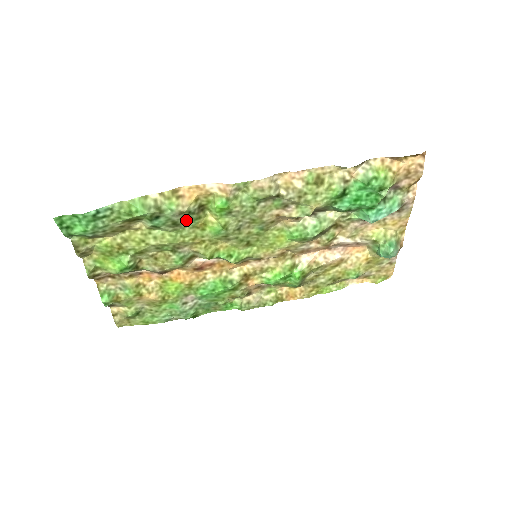
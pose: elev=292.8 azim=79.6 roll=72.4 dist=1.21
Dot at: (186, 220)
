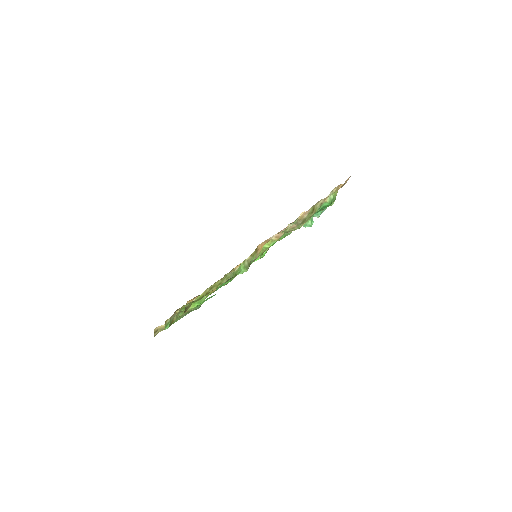
Dot at: occluded
